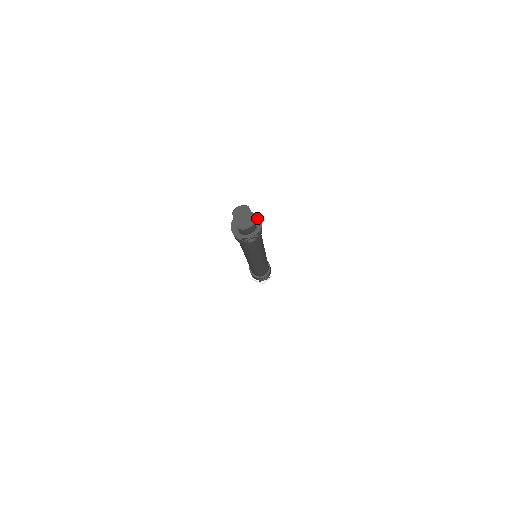
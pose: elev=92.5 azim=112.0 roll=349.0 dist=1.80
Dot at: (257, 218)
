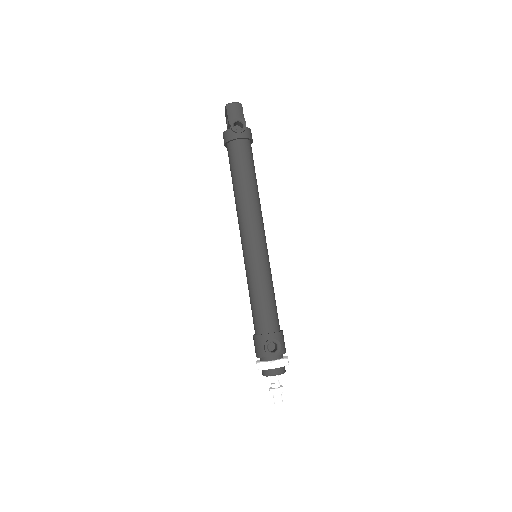
Dot at: occluded
